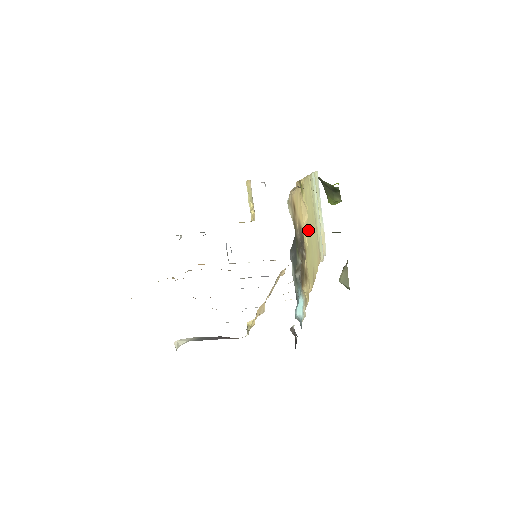
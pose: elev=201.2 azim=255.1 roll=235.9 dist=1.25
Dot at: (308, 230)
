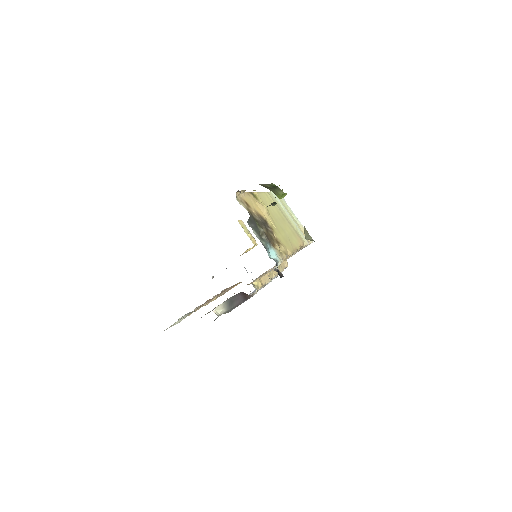
Dot at: (274, 220)
